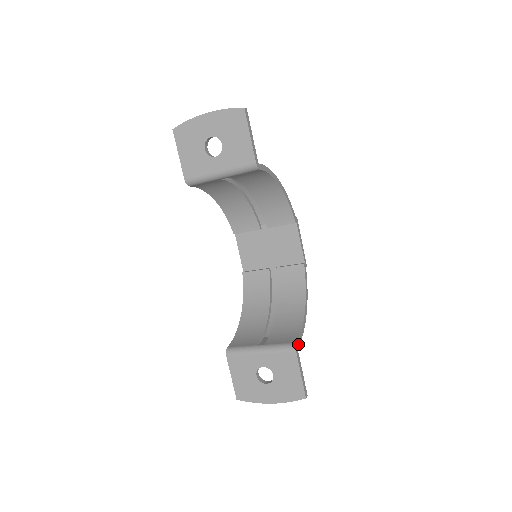
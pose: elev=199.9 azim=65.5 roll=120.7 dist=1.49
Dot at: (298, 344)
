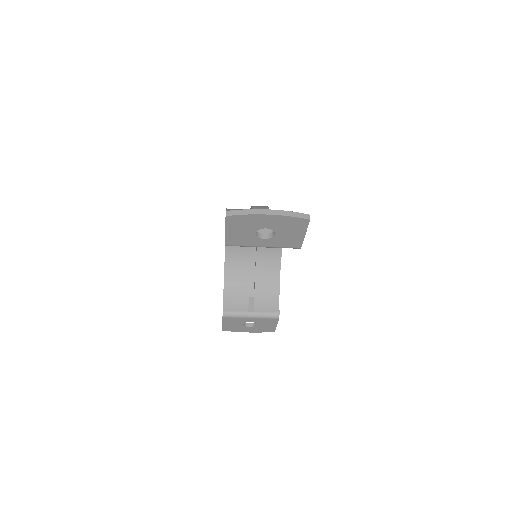
Dot at: (279, 311)
